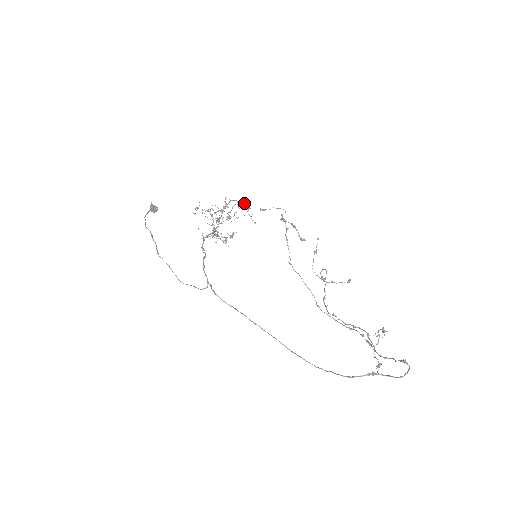
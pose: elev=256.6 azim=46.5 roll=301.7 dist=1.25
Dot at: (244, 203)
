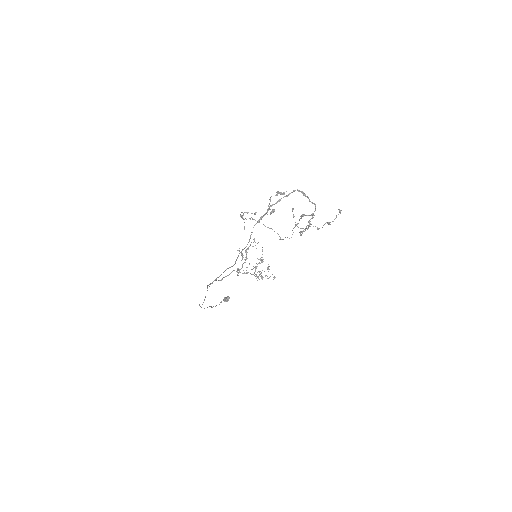
Dot at: occluded
